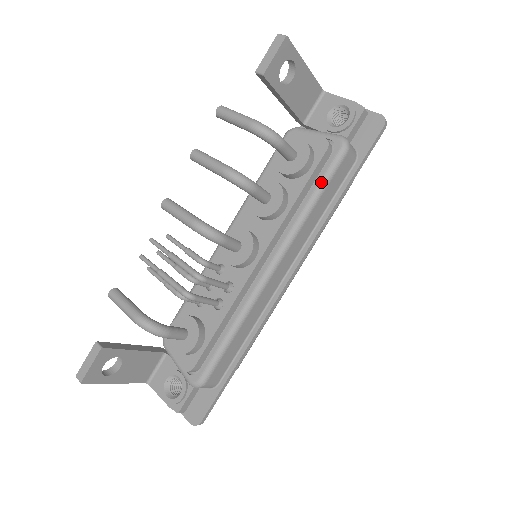
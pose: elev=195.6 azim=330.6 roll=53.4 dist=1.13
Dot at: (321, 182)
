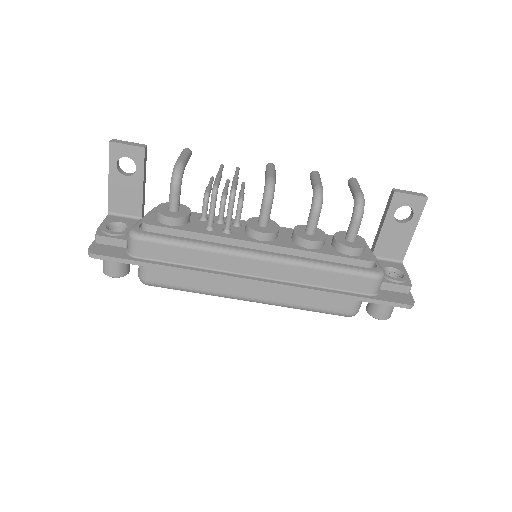
Dot at: (344, 267)
